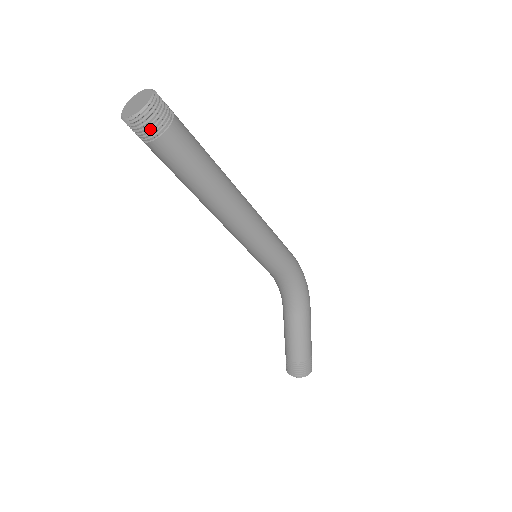
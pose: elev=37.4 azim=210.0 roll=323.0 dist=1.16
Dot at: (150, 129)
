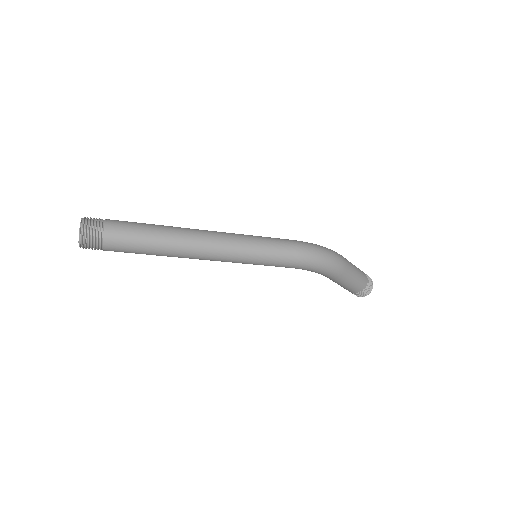
Dot at: (95, 249)
